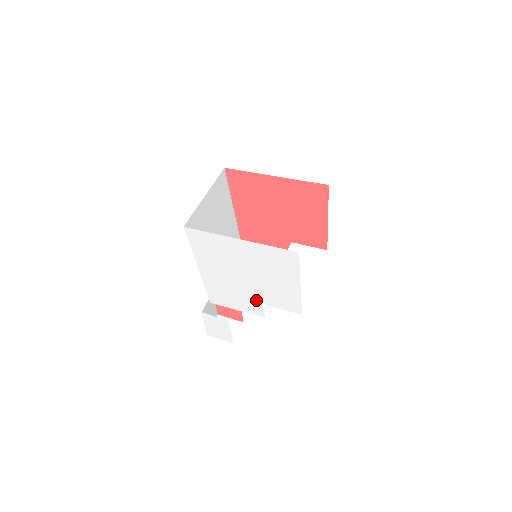
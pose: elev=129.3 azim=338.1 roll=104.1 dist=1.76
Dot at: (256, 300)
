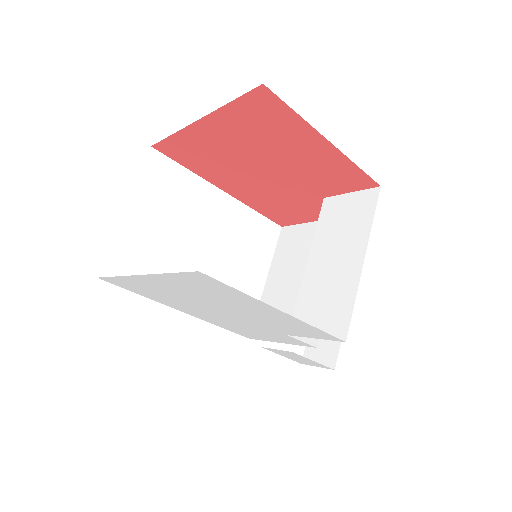
Dot at: (275, 332)
